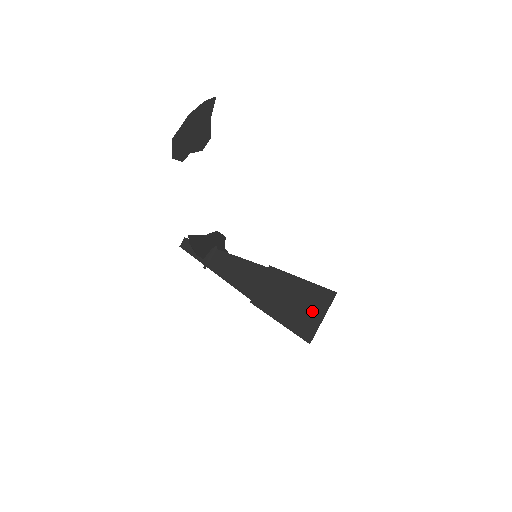
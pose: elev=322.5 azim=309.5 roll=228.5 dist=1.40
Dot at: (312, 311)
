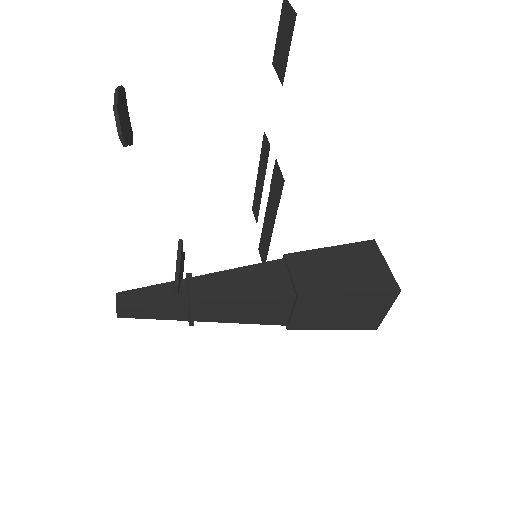
Dot at: (371, 265)
